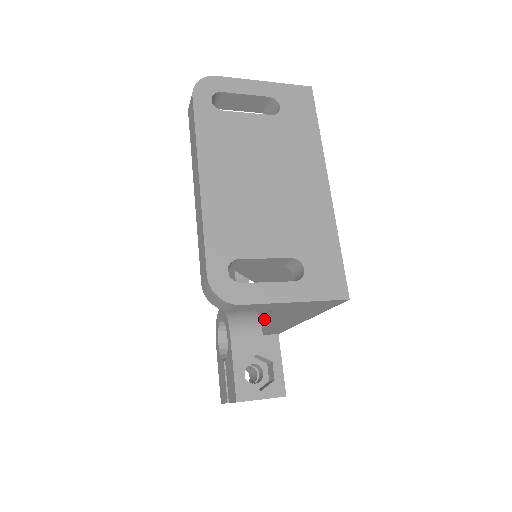
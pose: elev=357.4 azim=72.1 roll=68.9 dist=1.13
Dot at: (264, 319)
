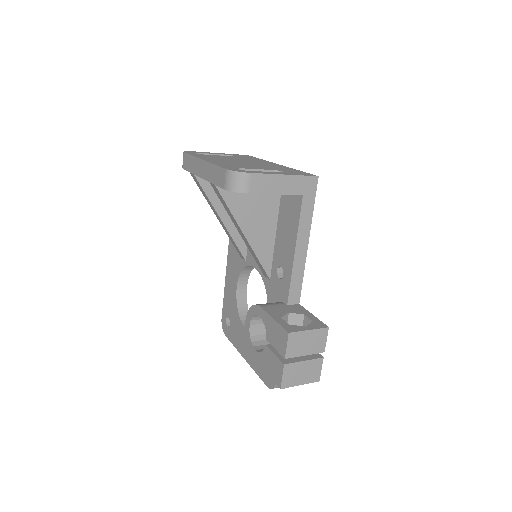
Dot at: (282, 292)
